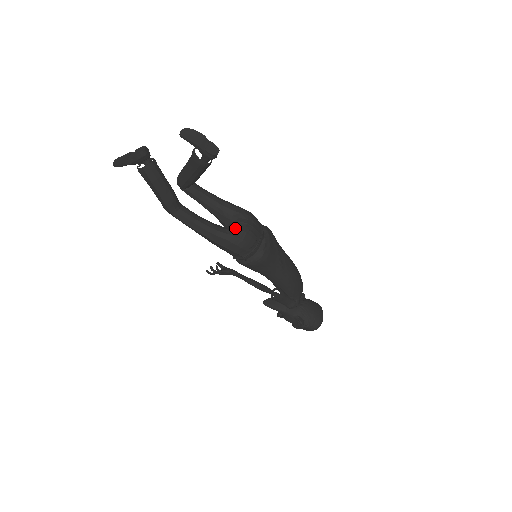
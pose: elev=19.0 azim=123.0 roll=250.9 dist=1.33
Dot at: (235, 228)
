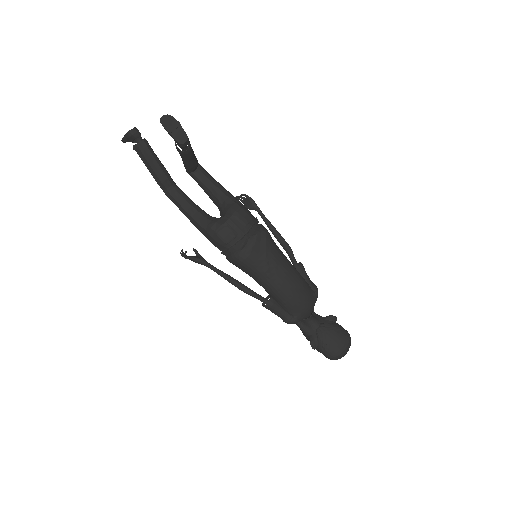
Dot at: (216, 220)
